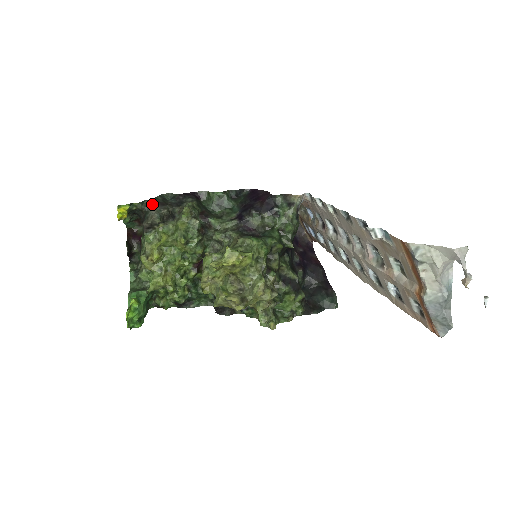
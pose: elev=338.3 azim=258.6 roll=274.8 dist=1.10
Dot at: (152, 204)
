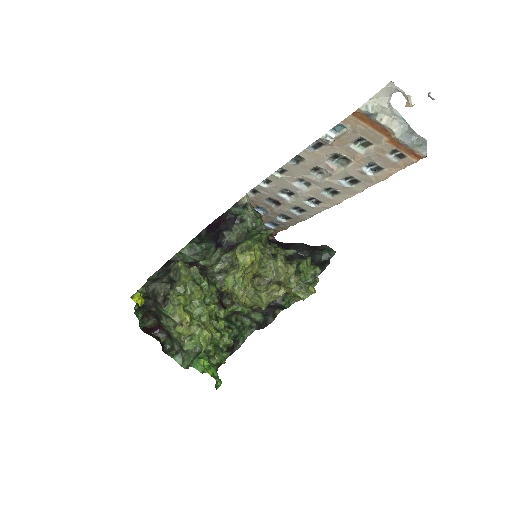
Dot at: (151, 283)
